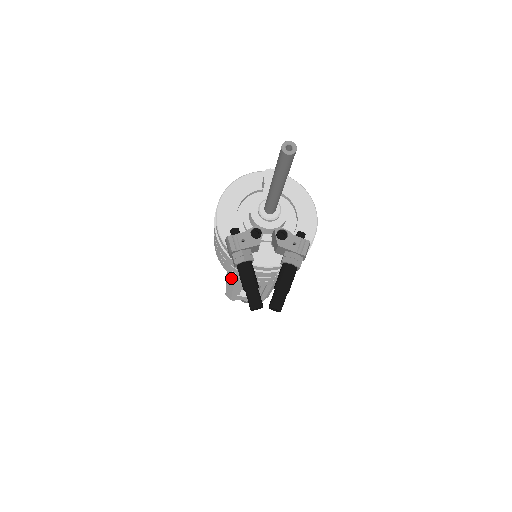
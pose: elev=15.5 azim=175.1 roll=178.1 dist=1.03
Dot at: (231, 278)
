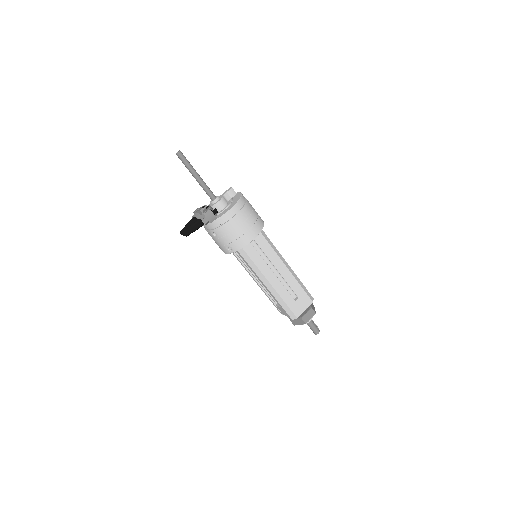
Dot at: occluded
